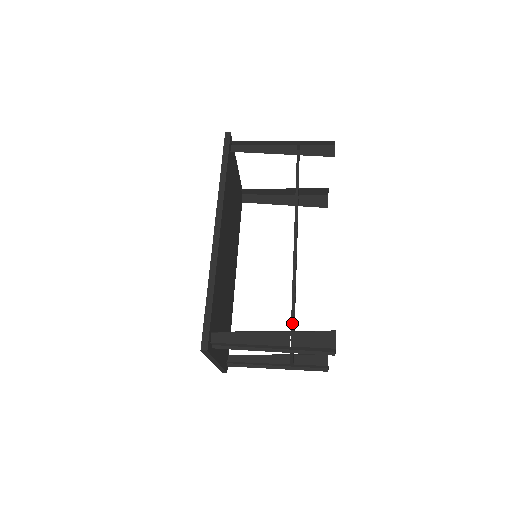
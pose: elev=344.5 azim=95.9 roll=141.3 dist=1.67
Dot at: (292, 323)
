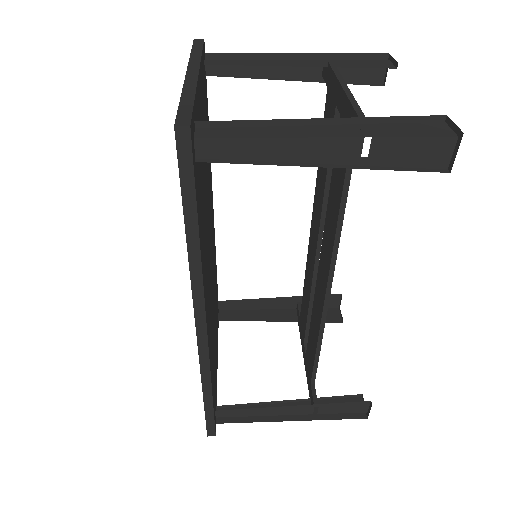
Dot at: (314, 371)
